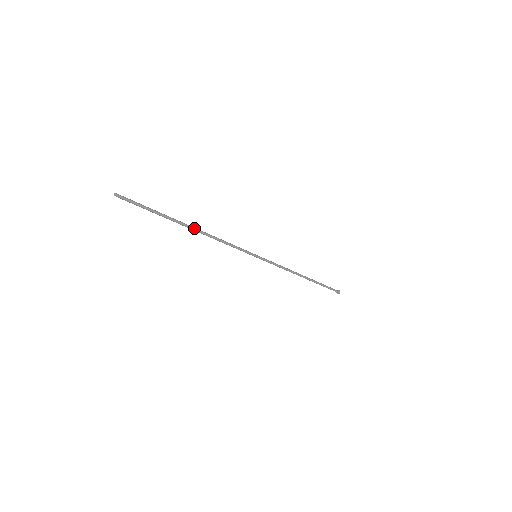
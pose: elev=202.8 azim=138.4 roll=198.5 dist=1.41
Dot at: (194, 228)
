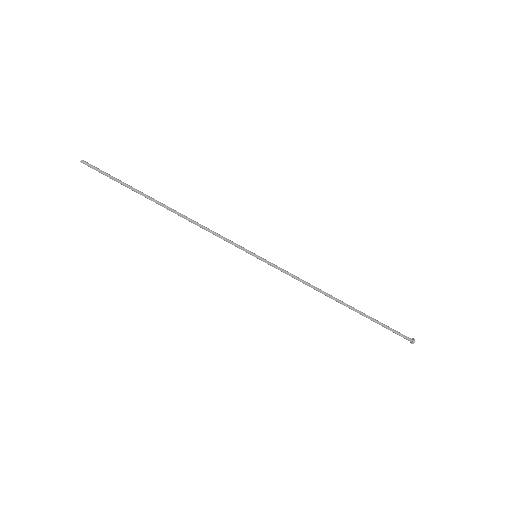
Dot at: (168, 207)
